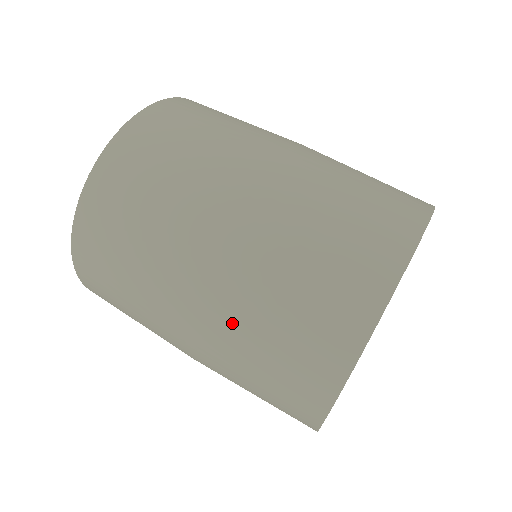
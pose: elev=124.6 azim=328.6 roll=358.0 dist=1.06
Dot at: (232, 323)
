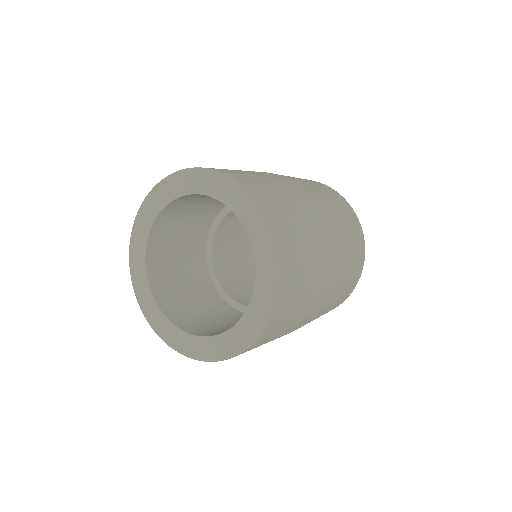
Dot at: occluded
